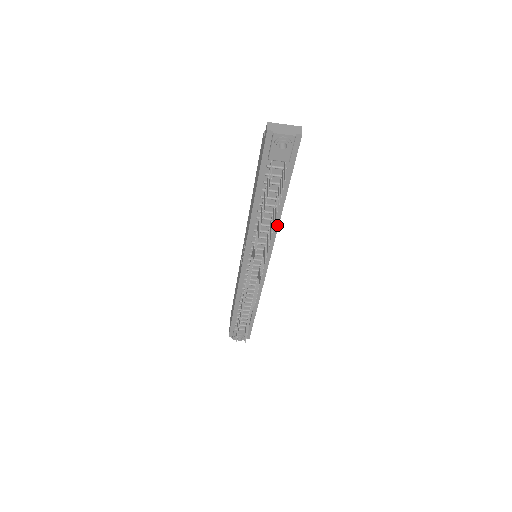
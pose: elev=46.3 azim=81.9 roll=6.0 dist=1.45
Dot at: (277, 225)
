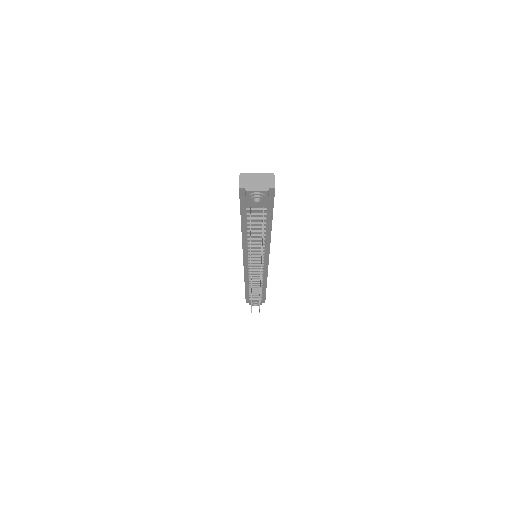
Dot at: (269, 241)
